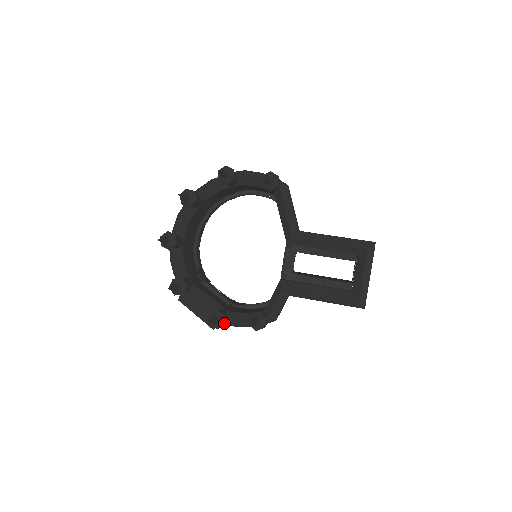
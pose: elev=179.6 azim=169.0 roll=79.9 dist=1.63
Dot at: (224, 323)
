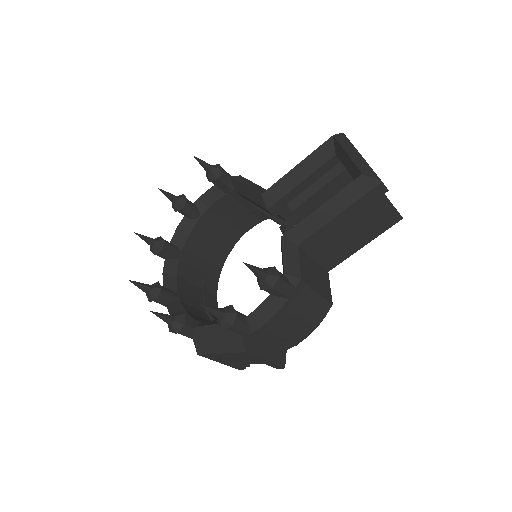
Dot at: (235, 313)
